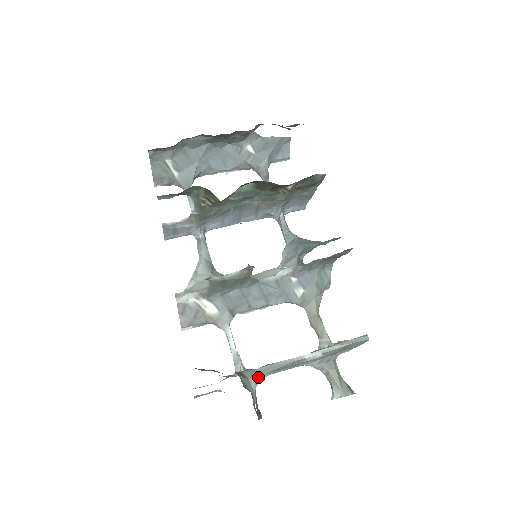
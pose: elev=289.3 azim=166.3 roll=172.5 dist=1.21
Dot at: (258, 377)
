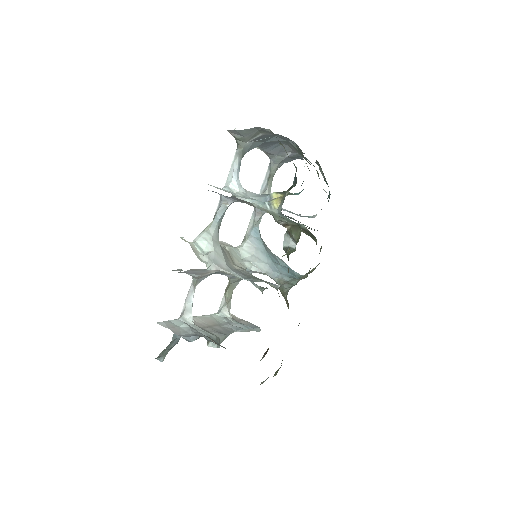
Dot at: occluded
